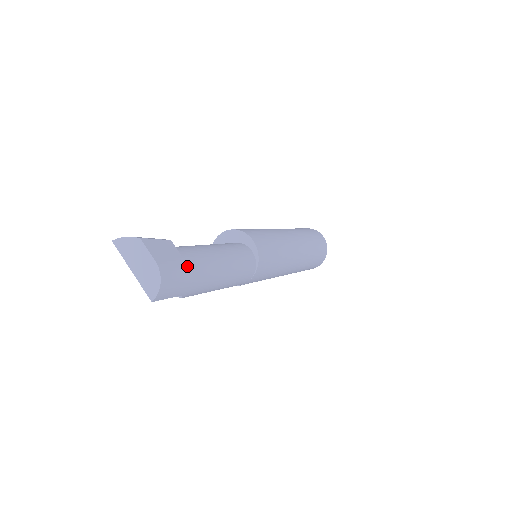
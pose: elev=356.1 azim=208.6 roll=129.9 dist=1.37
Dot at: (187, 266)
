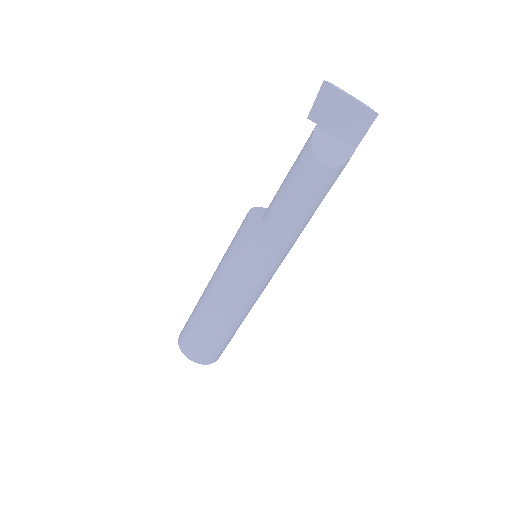
Dot at: occluded
